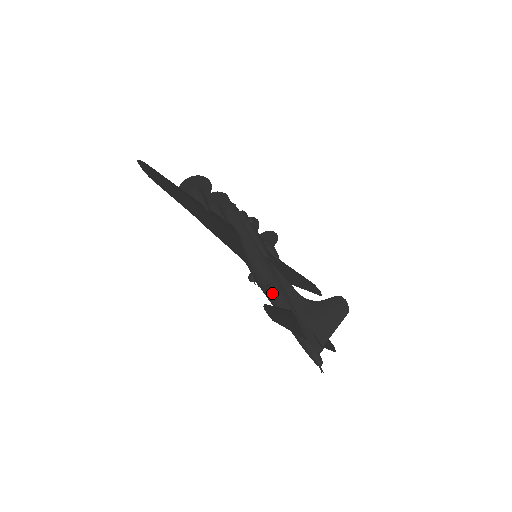
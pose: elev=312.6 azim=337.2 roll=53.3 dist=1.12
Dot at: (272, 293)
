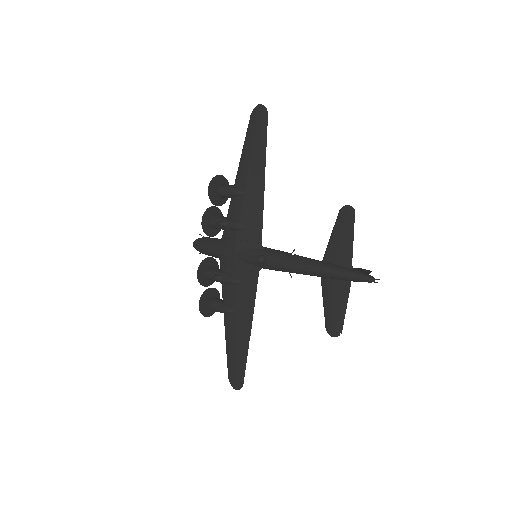
Dot at: (298, 255)
